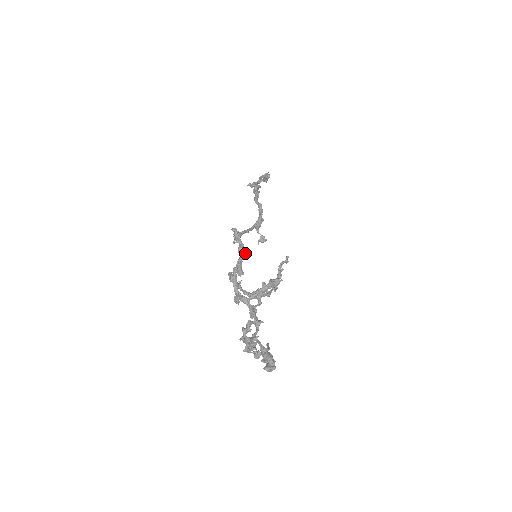
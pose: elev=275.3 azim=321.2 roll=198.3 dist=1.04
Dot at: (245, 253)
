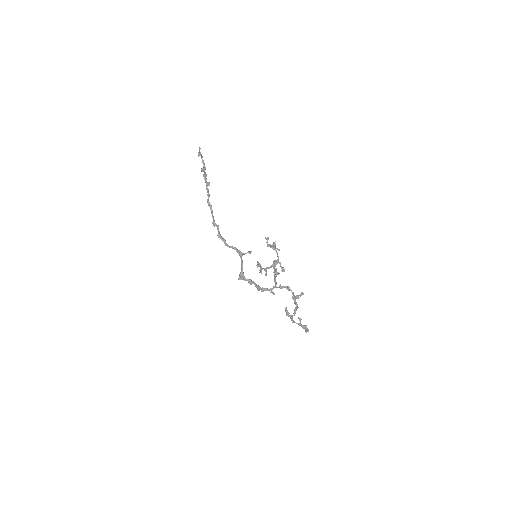
Dot at: (254, 283)
